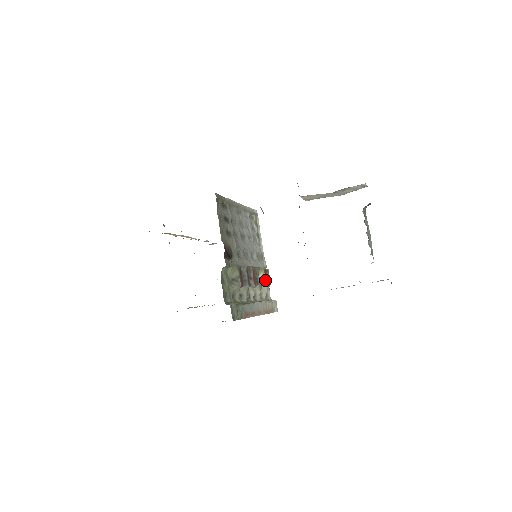
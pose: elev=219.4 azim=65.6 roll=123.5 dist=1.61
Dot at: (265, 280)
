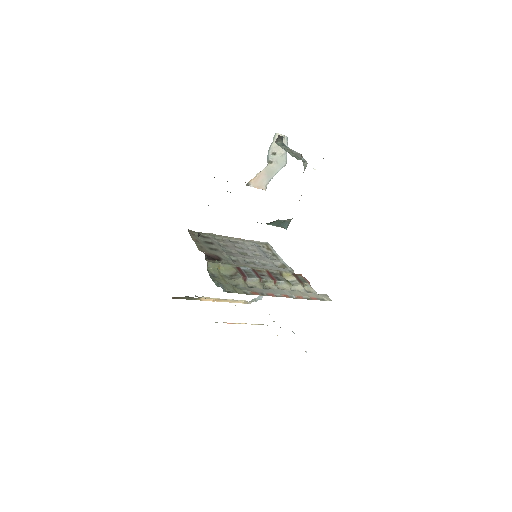
Dot at: (296, 280)
